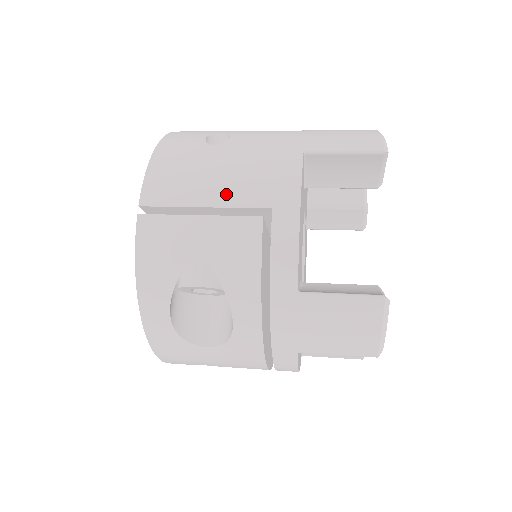
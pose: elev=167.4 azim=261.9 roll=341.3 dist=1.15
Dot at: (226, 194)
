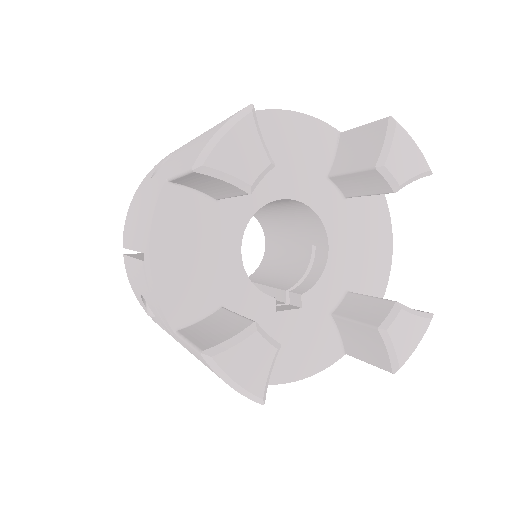
Dot at: (135, 238)
